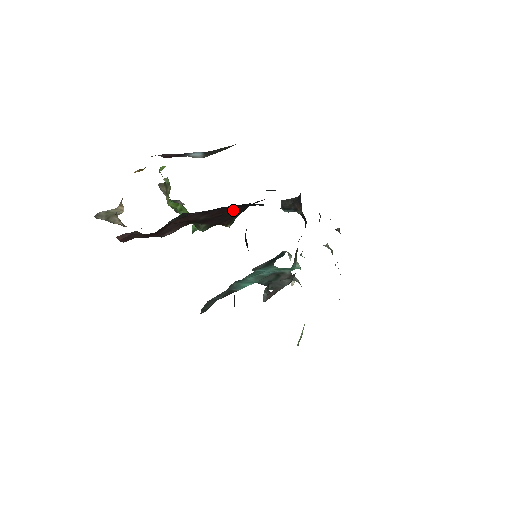
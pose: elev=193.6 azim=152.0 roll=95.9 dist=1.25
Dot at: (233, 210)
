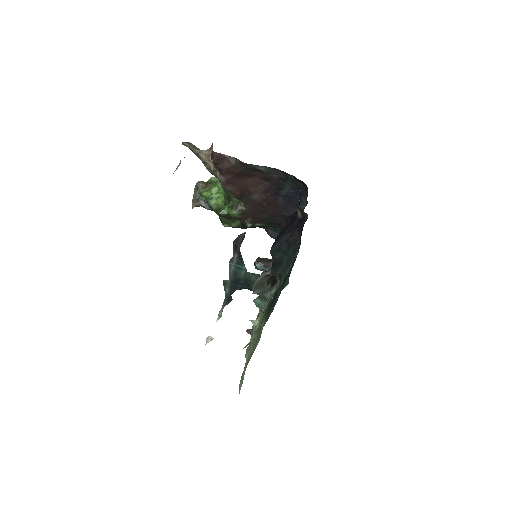
Dot at: (272, 210)
